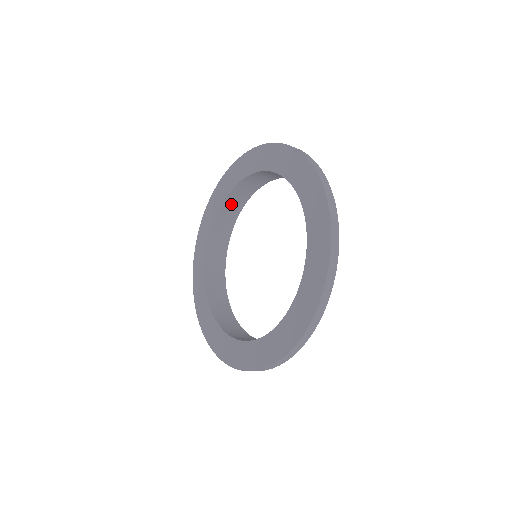
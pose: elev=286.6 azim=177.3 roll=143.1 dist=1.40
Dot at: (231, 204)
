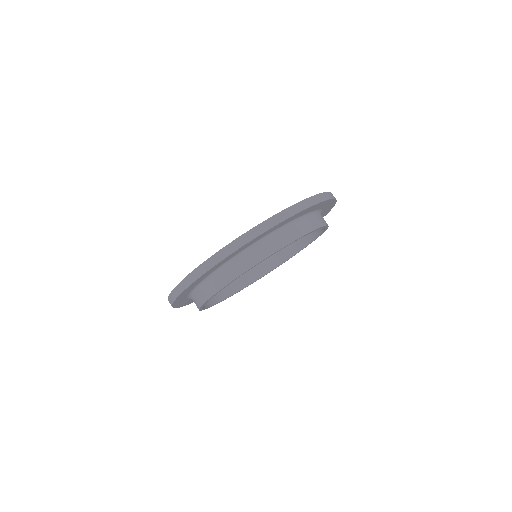
Dot at: (272, 256)
